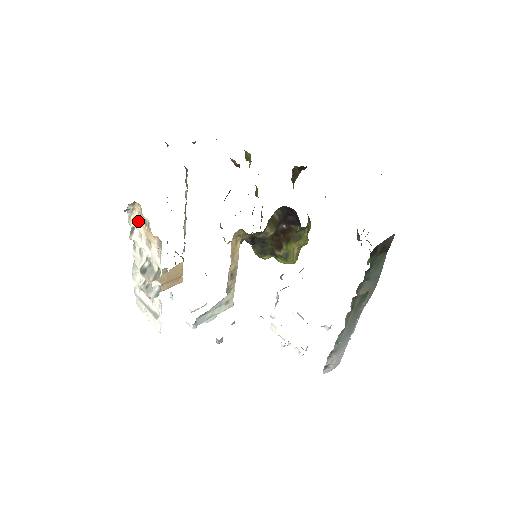
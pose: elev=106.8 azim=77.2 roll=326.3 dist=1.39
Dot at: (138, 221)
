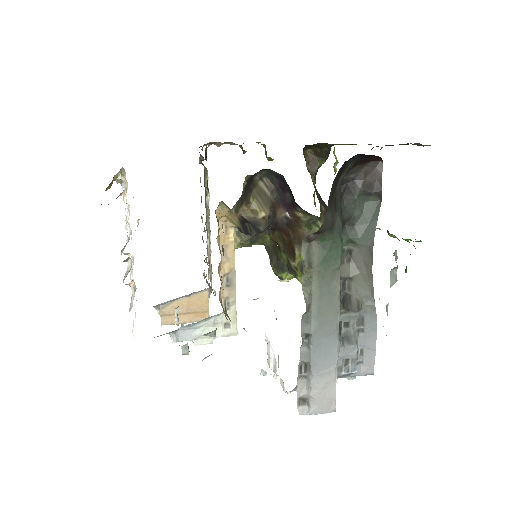
Dot at: occluded
